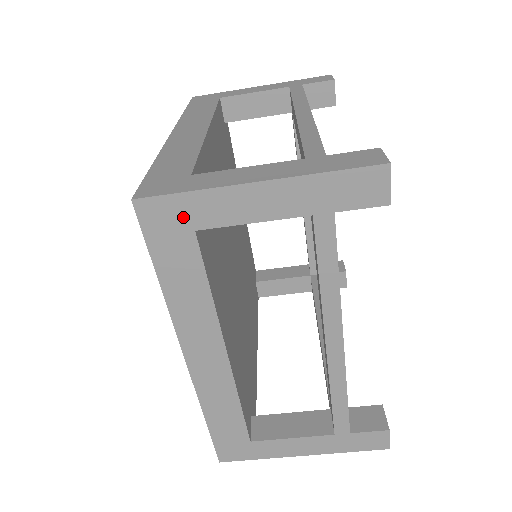
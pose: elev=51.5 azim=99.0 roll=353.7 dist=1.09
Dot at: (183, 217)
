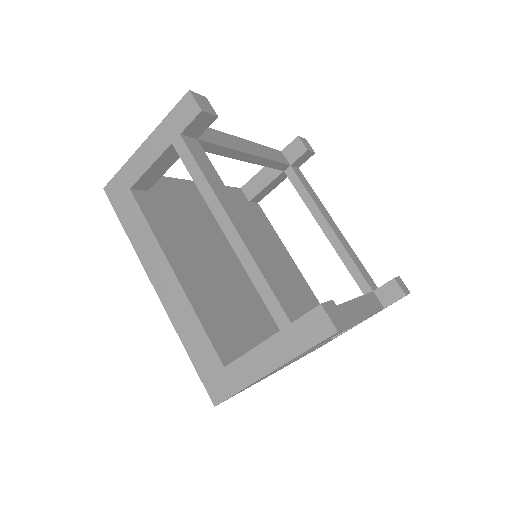
Dot at: occluded
